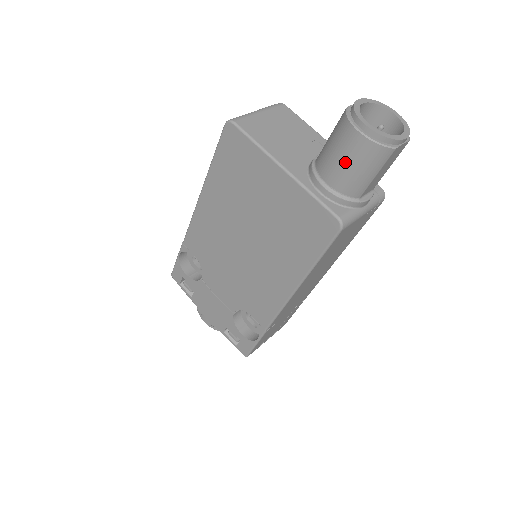
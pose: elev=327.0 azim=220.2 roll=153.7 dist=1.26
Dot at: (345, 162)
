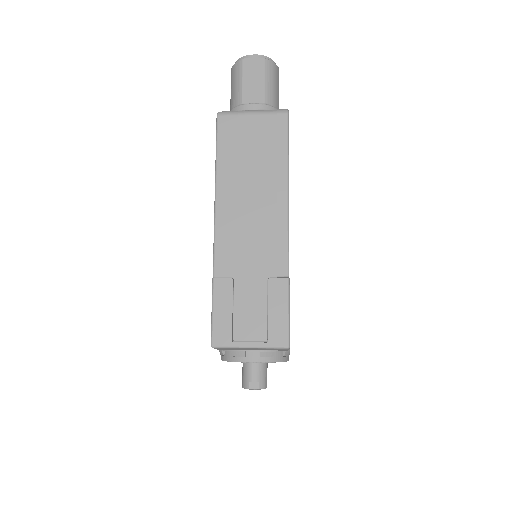
Dot at: occluded
